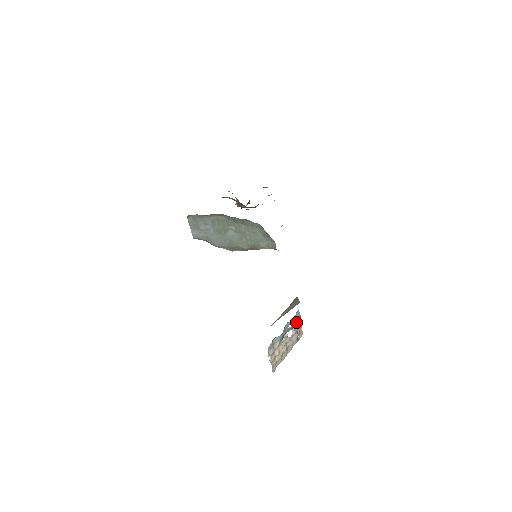
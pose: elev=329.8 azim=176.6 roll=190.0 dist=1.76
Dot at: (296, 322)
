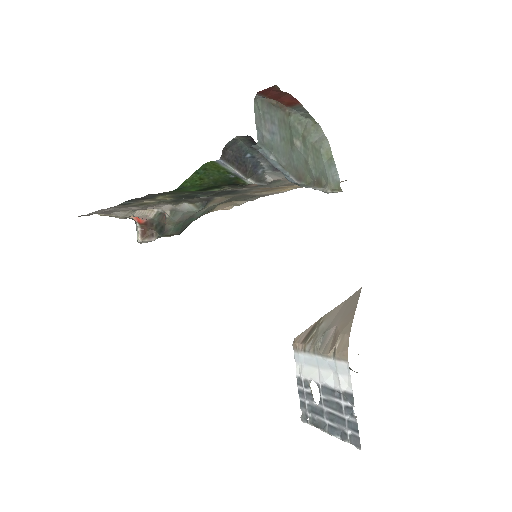
Dot at: occluded
